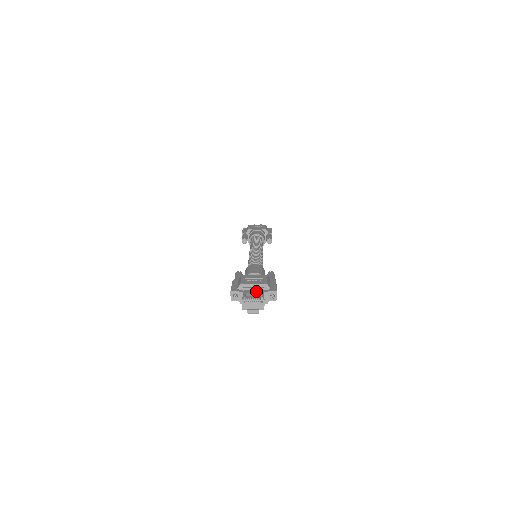
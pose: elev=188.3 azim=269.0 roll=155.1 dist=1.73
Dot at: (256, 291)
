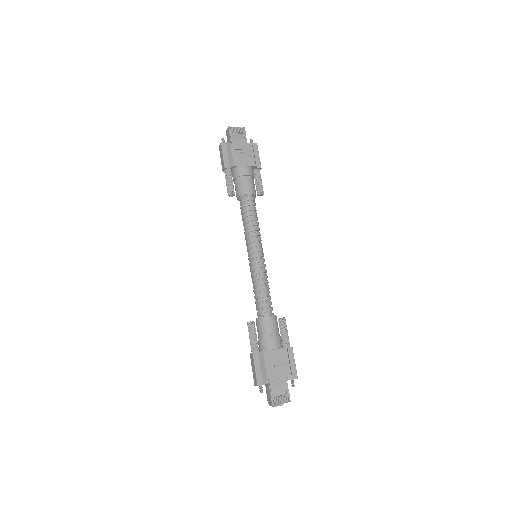
Dot at: (280, 383)
